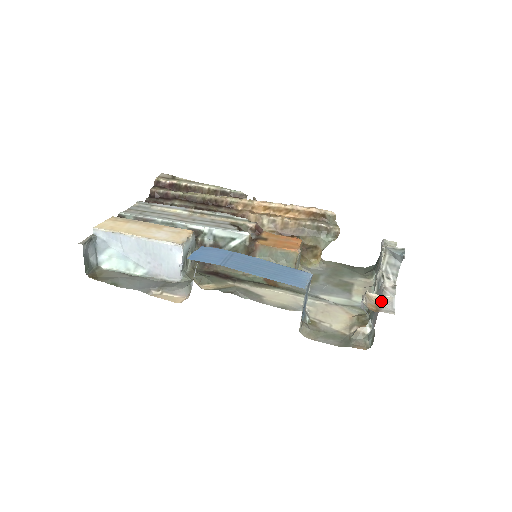
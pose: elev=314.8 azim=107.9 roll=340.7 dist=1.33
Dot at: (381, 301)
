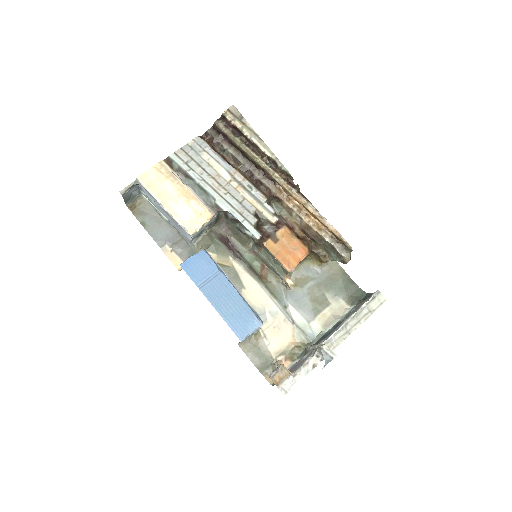
Dot at: (289, 377)
